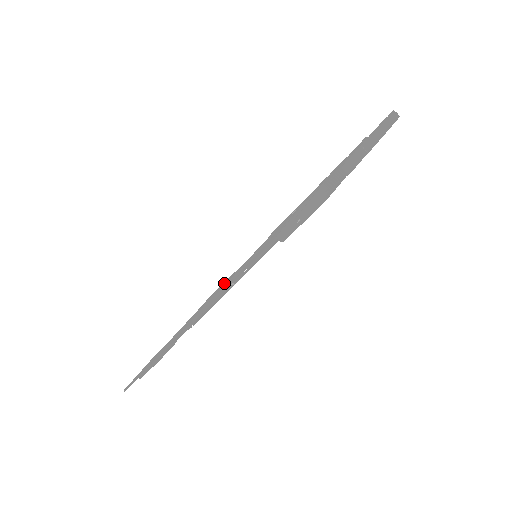
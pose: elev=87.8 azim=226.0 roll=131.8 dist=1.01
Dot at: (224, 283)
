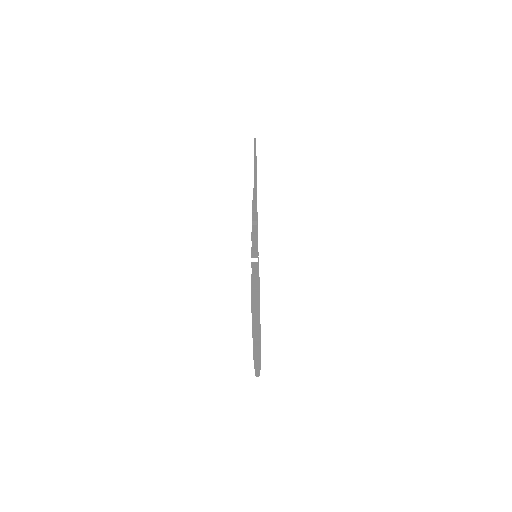
Dot at: occluded
